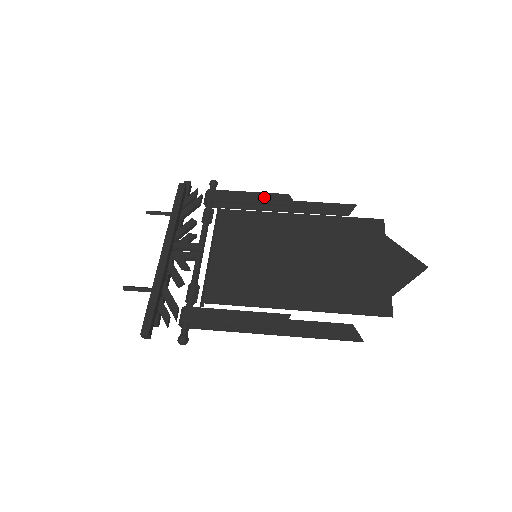
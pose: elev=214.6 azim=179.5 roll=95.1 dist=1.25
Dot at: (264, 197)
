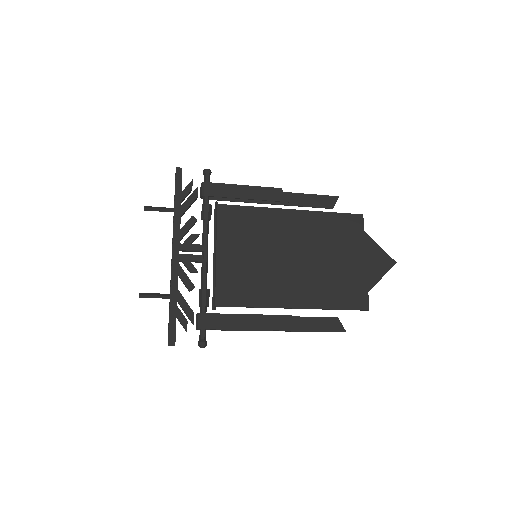
Dot at: (259, 192)
